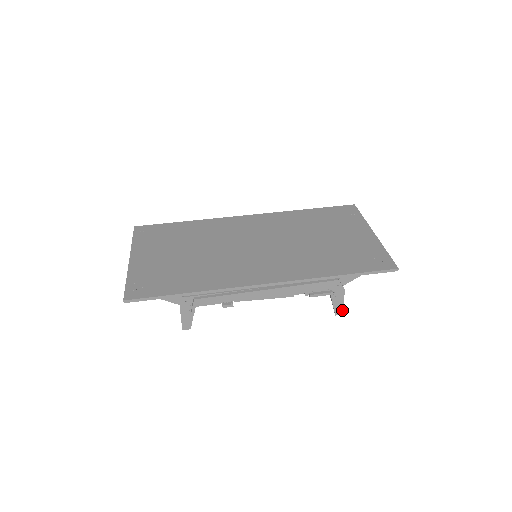
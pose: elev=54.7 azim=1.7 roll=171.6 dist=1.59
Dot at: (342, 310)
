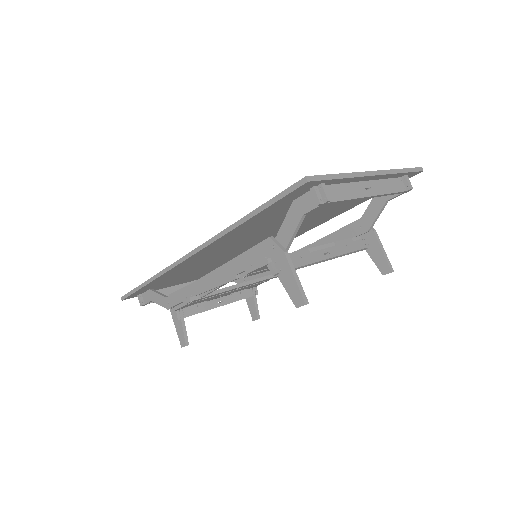
Dot at: (300, 296)
